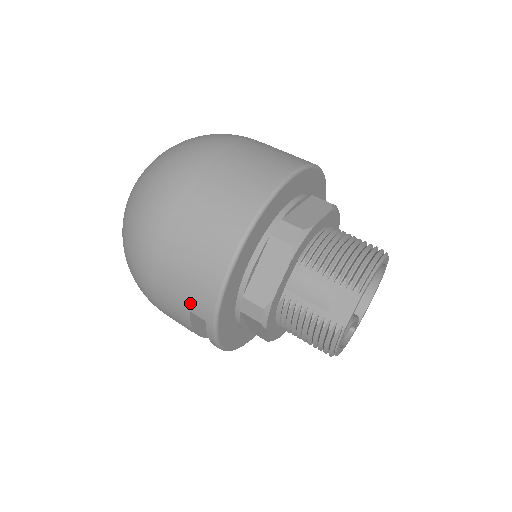
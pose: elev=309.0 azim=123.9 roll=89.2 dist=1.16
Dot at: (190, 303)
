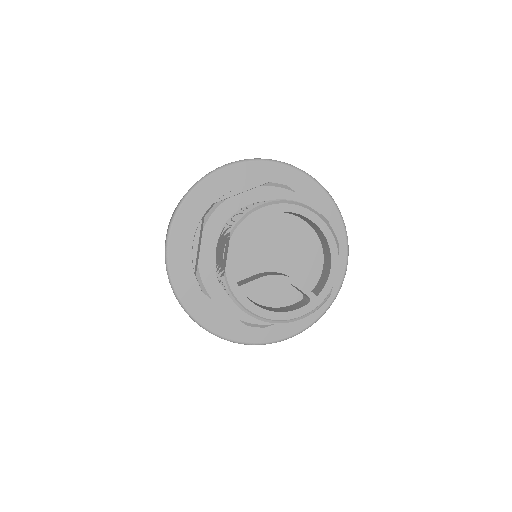
Dot at: occluded
